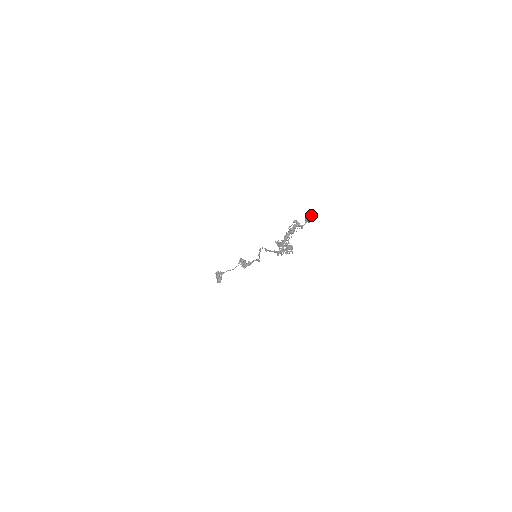
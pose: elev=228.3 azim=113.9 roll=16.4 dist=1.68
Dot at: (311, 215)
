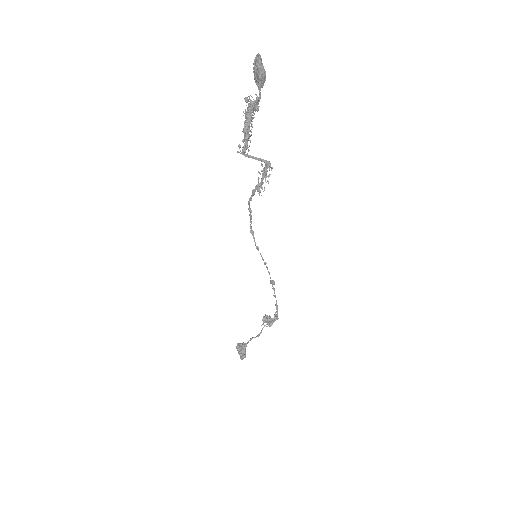
Dot at: (255, 61)
